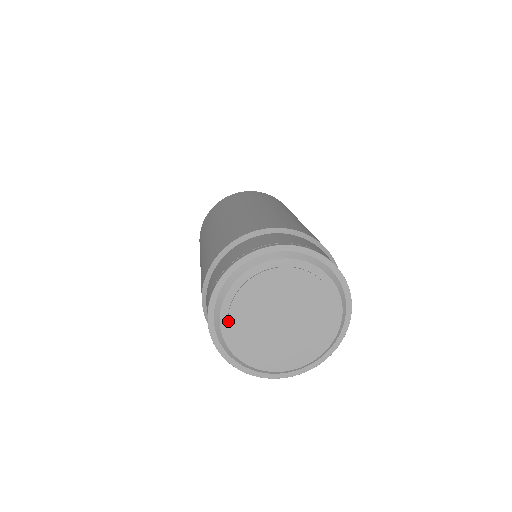
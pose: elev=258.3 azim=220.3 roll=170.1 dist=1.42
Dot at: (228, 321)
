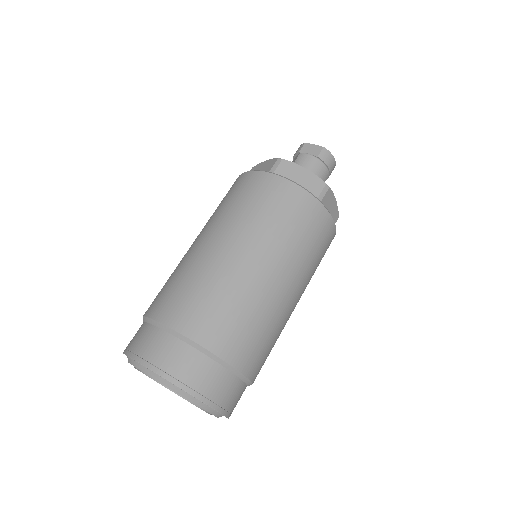
Dot at: occluded
